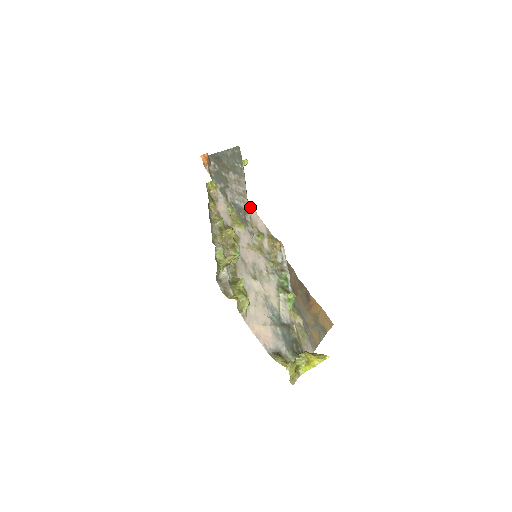
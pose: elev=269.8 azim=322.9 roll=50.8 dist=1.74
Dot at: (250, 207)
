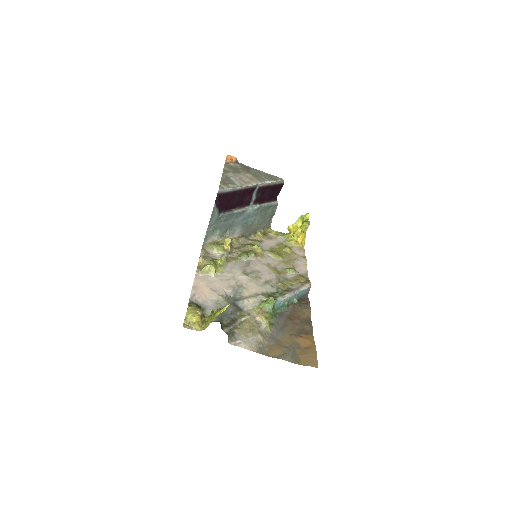
Dot at: (303, 258)
